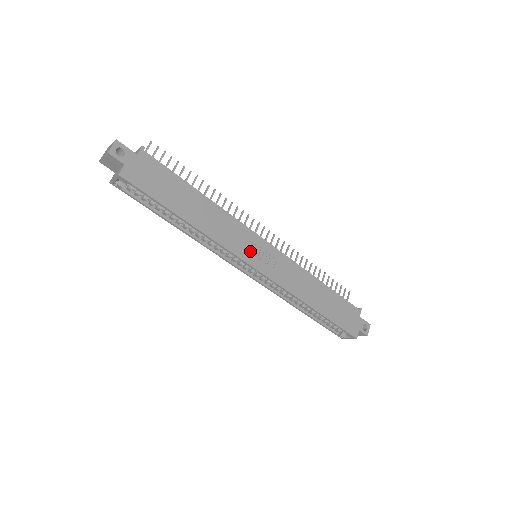
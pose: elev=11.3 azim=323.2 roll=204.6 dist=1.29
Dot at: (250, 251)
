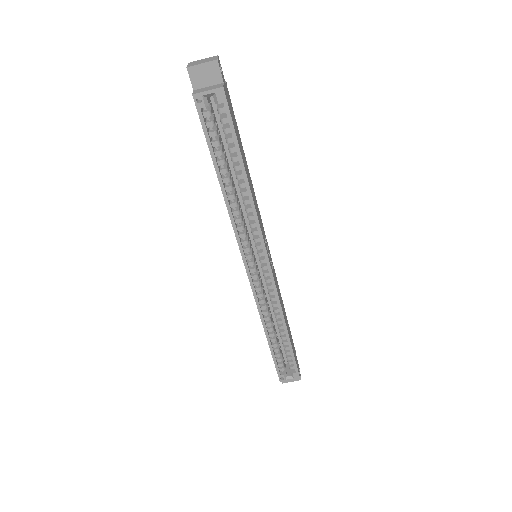
Dot at: (265, 243)
